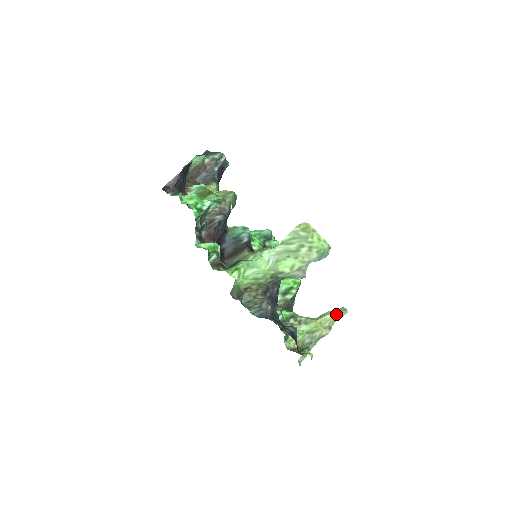
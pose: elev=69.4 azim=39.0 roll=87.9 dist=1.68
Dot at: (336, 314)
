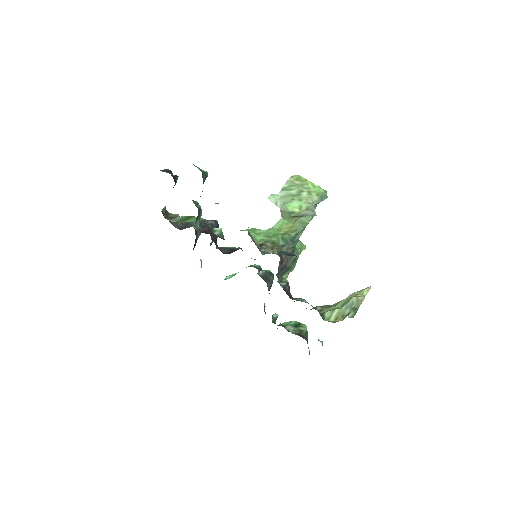
Dot at: (361, 291)
